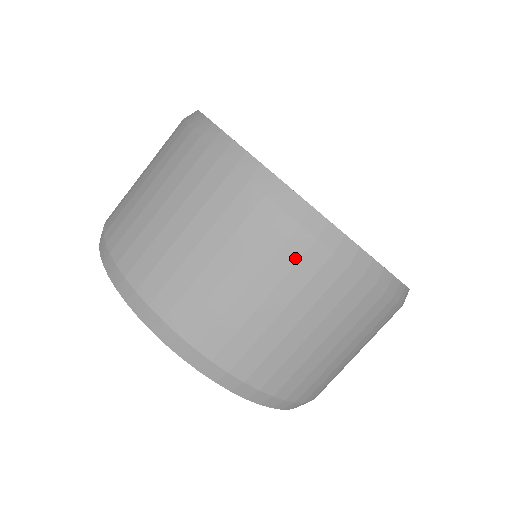
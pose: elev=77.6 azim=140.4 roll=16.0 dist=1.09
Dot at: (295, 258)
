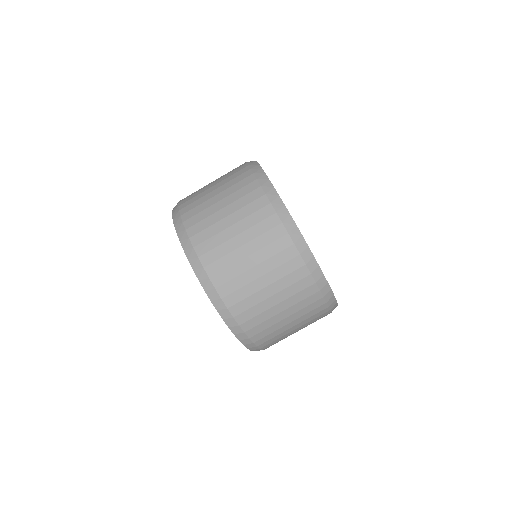
Dot at: (306, 296)
